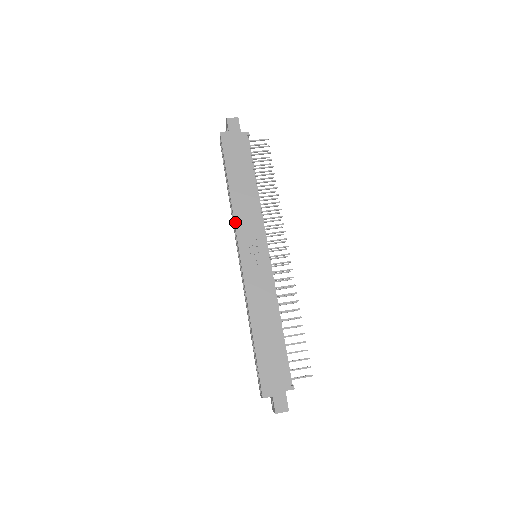
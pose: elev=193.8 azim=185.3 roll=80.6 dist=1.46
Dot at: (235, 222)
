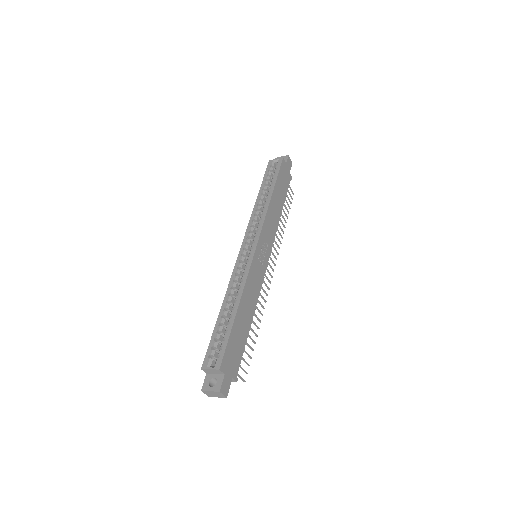
Dot at: (265, 219)
